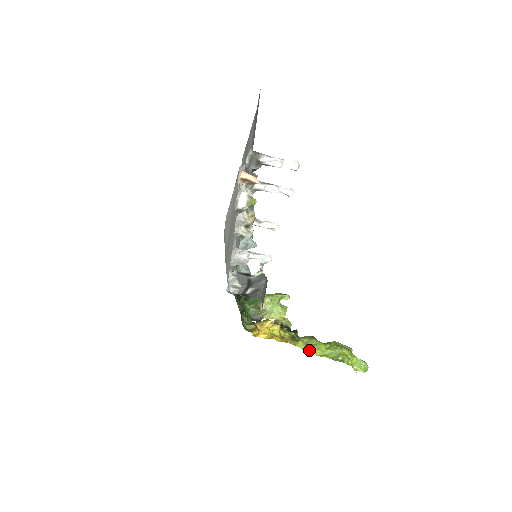
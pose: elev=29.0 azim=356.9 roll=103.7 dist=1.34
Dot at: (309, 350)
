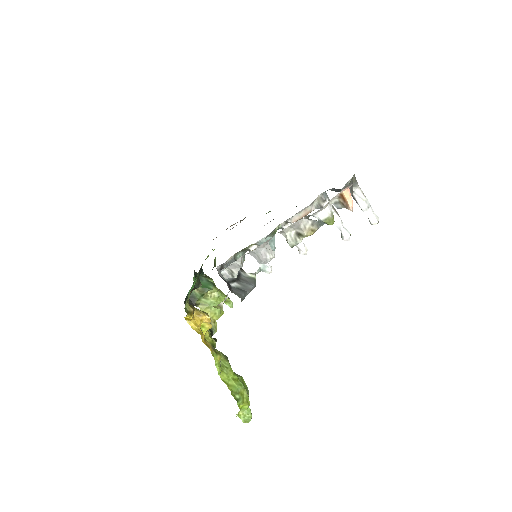
Dot at: (220, 369)
